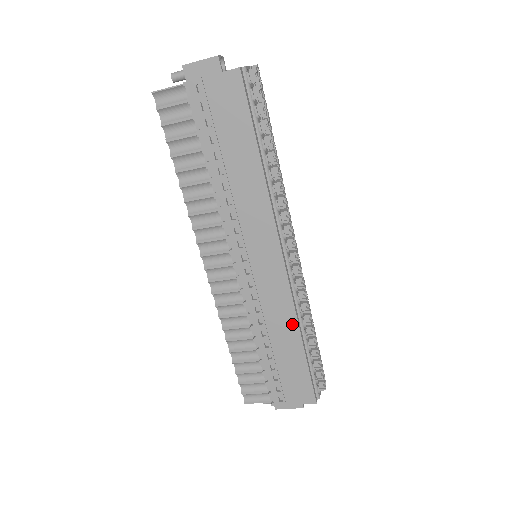
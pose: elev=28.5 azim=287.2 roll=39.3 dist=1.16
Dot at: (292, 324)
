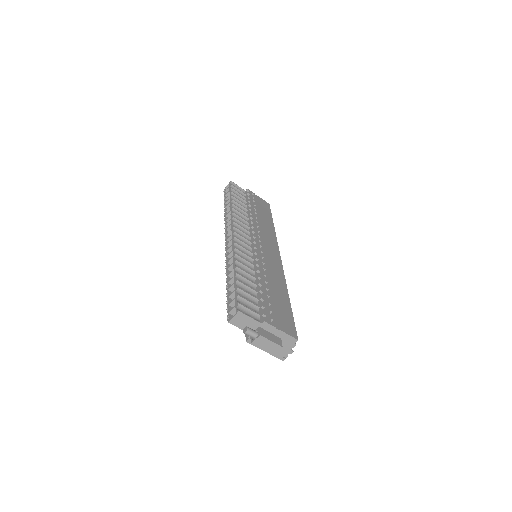
Dot at: (283, 284)
